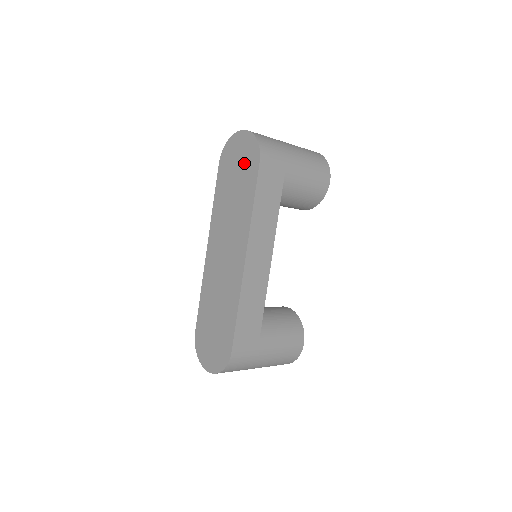
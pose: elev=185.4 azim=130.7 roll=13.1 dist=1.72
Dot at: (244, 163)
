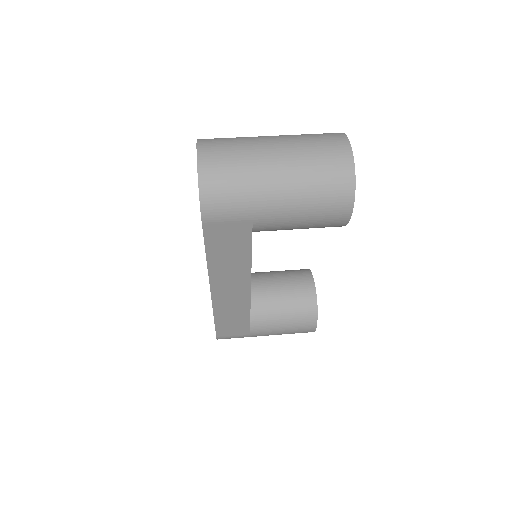
Dot at: occluded
